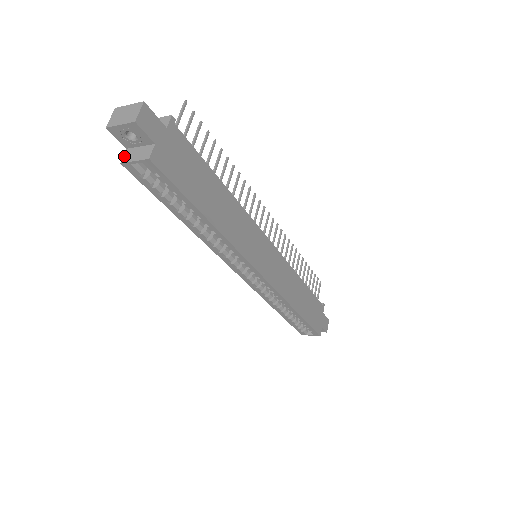
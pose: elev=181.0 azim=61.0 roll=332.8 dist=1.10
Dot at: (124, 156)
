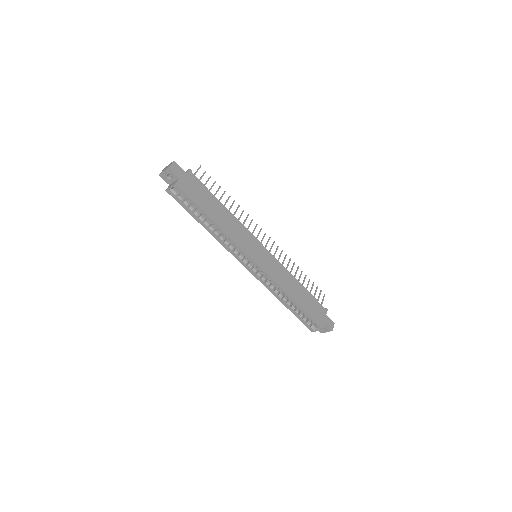
Dot at: (167, 188)
